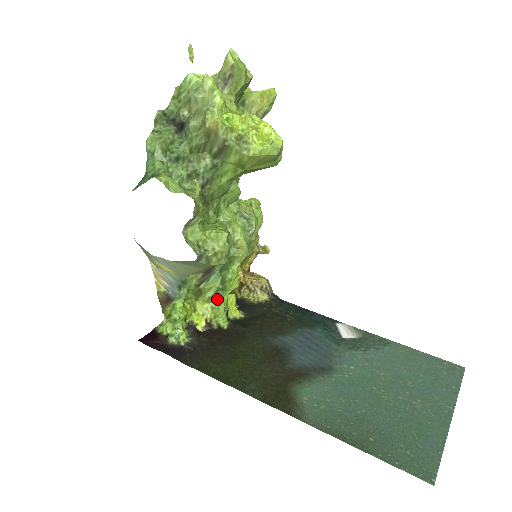
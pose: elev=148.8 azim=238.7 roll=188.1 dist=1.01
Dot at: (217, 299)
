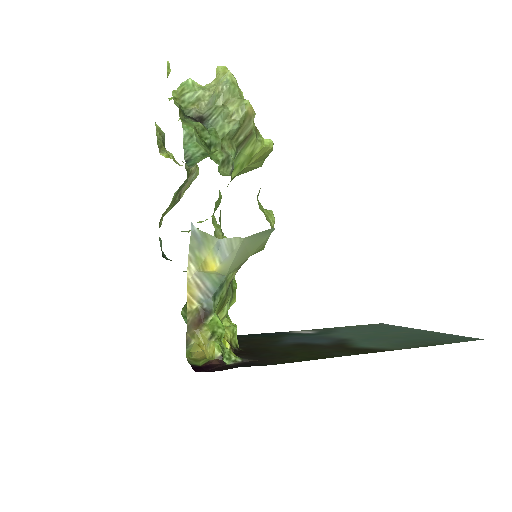
Dot at: (227, 317)
